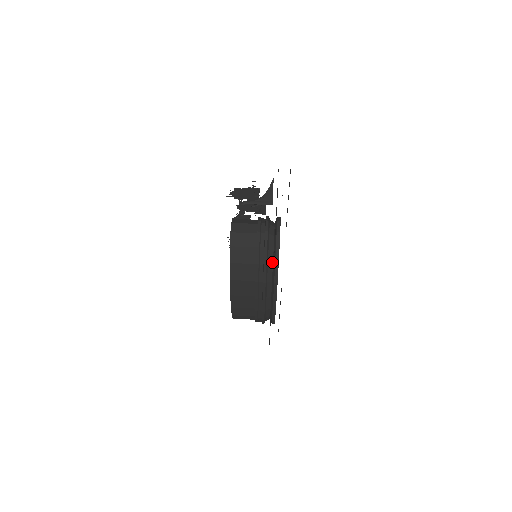
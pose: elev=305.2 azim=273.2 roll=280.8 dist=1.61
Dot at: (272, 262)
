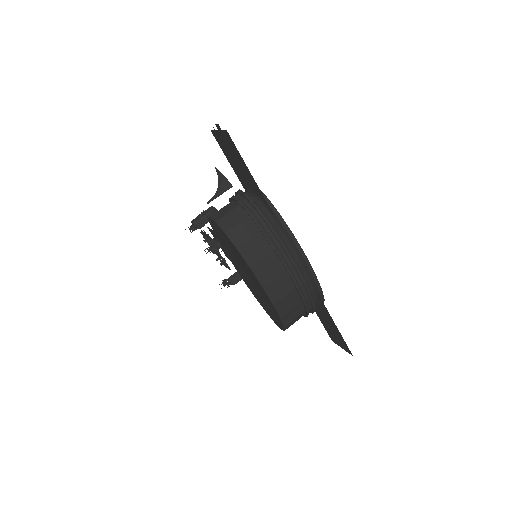
Dot at: (273, 219)
